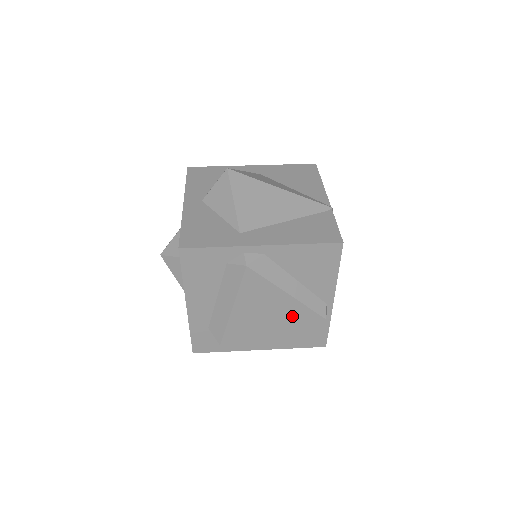
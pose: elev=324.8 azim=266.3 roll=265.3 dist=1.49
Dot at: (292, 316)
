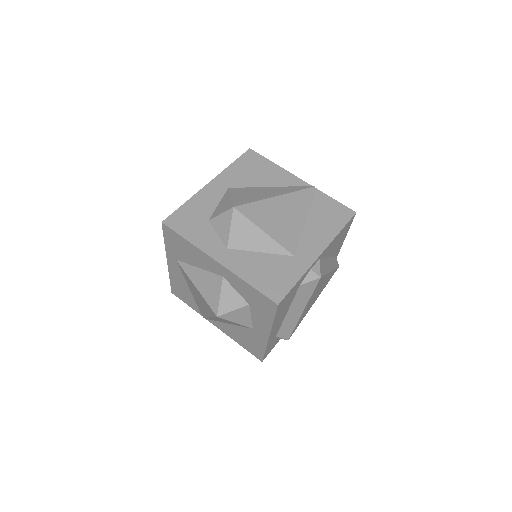
Dot at: (326, 282)
